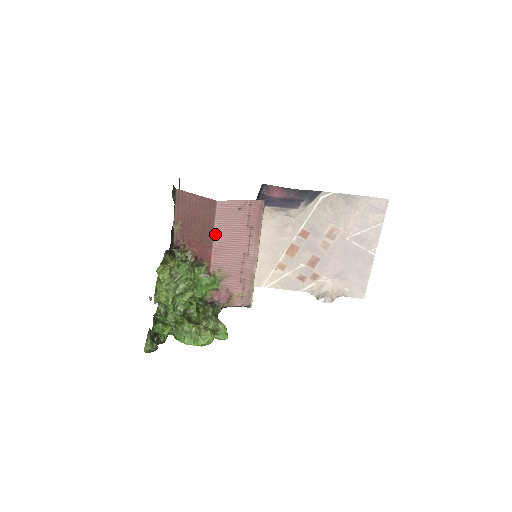
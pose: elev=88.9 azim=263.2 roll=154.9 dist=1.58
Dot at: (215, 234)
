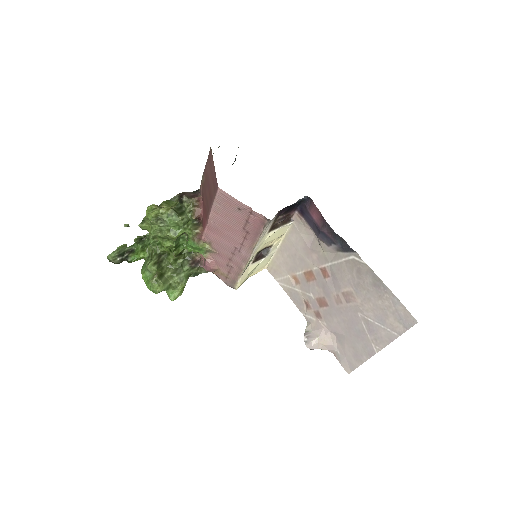
Dot at: (212, 213)
